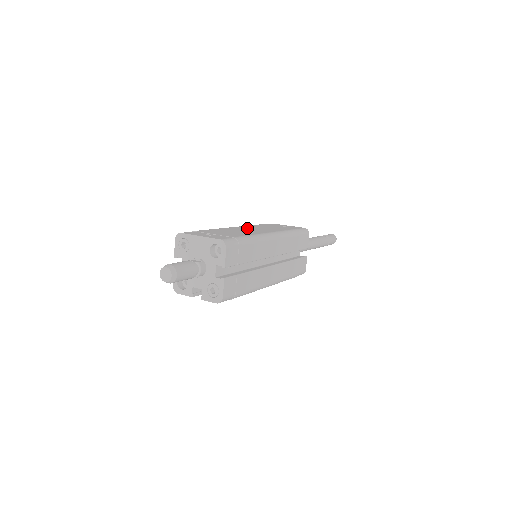
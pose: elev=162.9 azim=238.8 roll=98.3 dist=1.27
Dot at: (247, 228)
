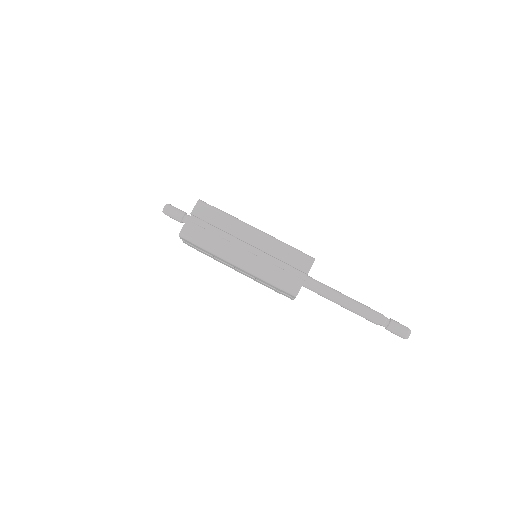
Dot at: occluded
